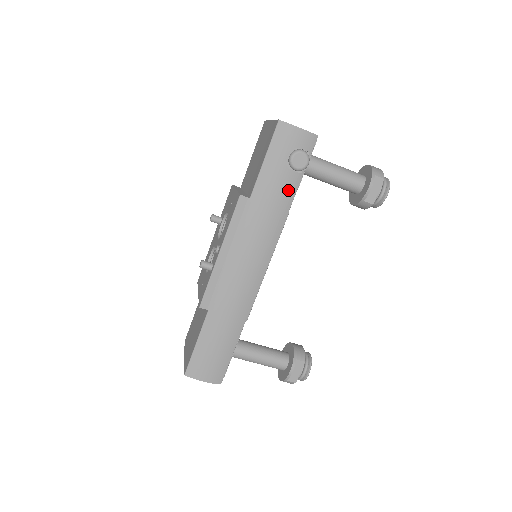
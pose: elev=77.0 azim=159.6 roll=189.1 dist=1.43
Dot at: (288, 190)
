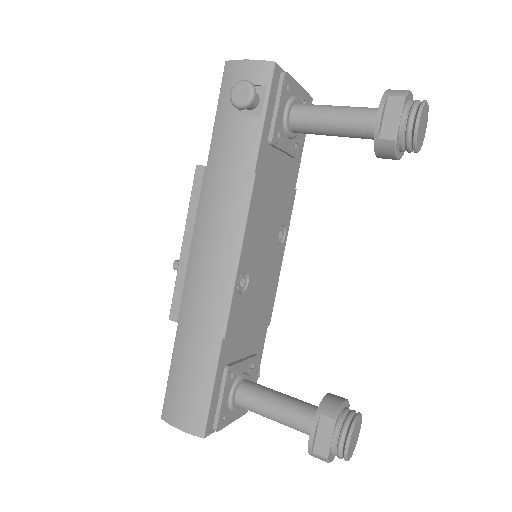
Dot at: (247, 143)
